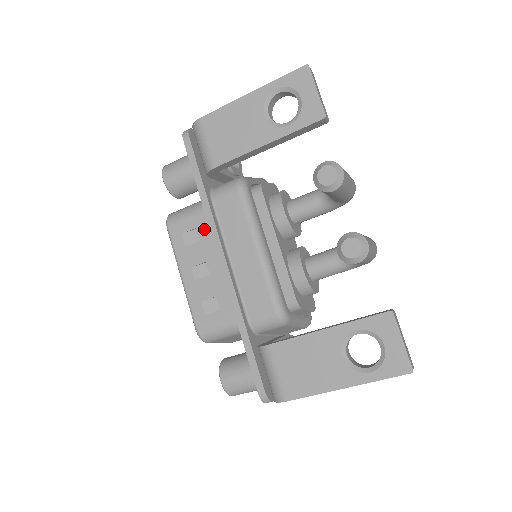
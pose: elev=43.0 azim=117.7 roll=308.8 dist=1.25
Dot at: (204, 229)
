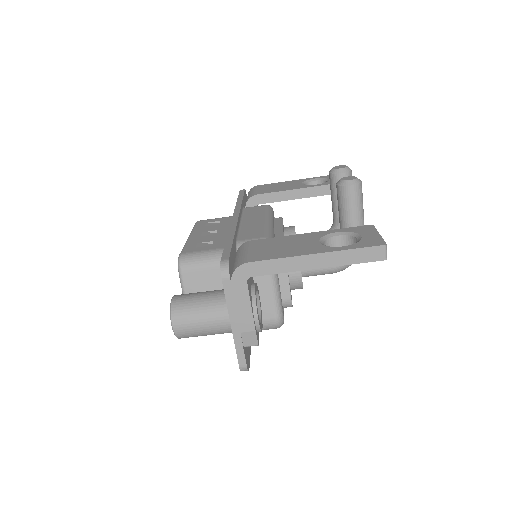
Dot at: (227, 221)
